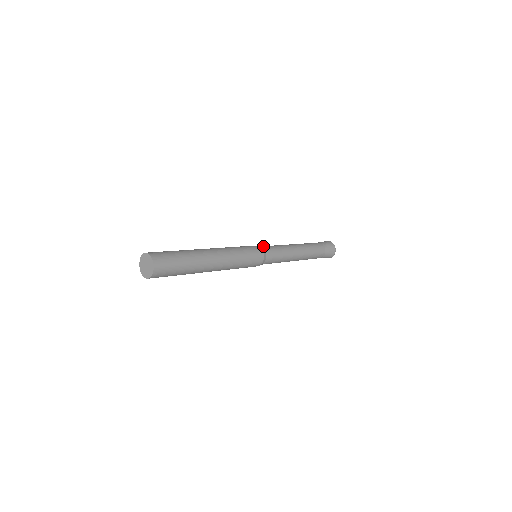
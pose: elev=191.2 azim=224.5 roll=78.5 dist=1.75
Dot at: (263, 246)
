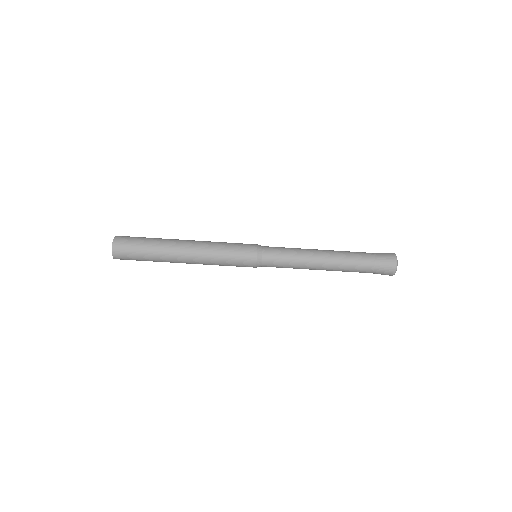
Dot at: occluded
